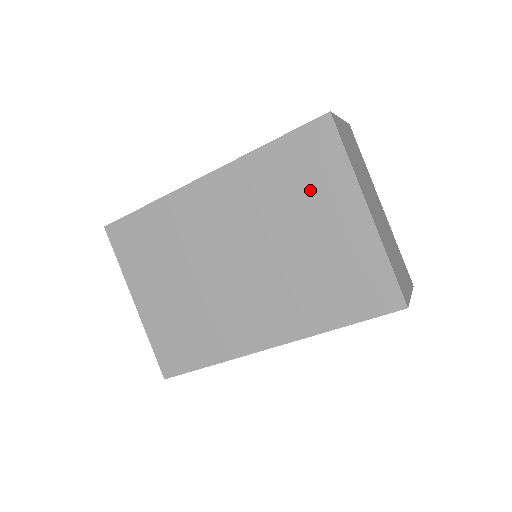
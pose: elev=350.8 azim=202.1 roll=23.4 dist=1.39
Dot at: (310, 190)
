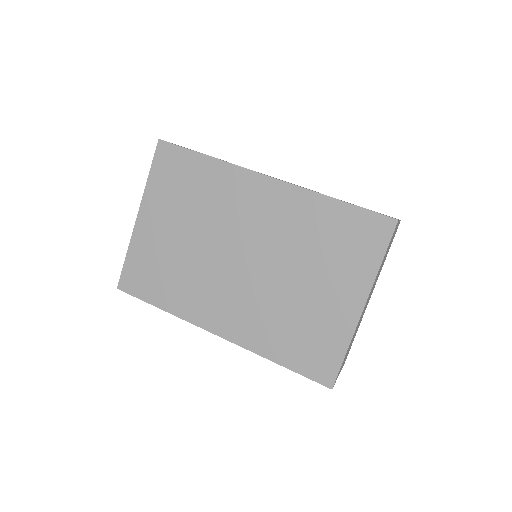
Dot at: (337, 258)
